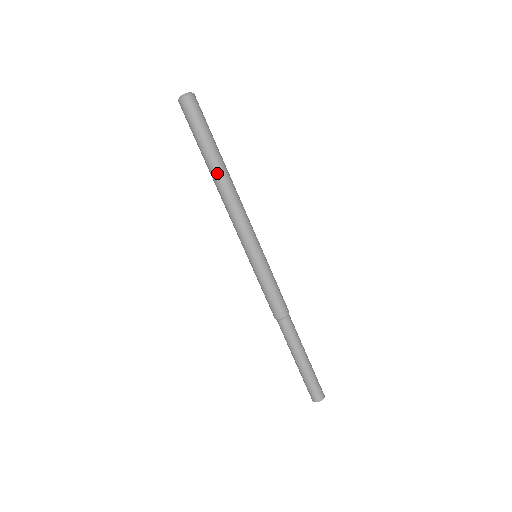
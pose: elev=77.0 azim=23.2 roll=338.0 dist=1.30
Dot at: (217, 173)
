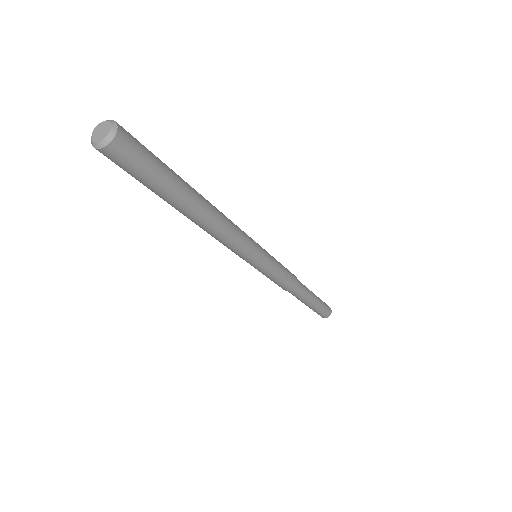
Dot at: (190, 216)
